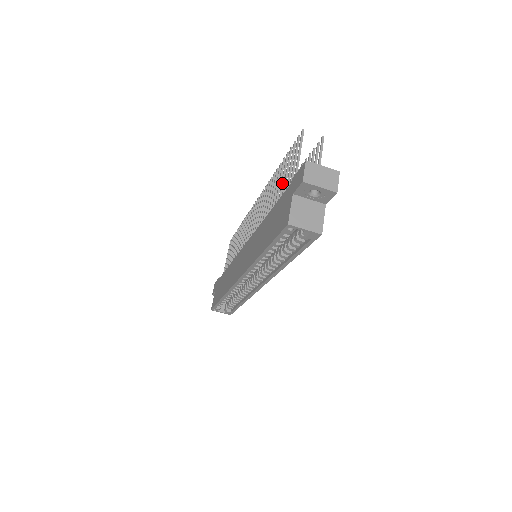
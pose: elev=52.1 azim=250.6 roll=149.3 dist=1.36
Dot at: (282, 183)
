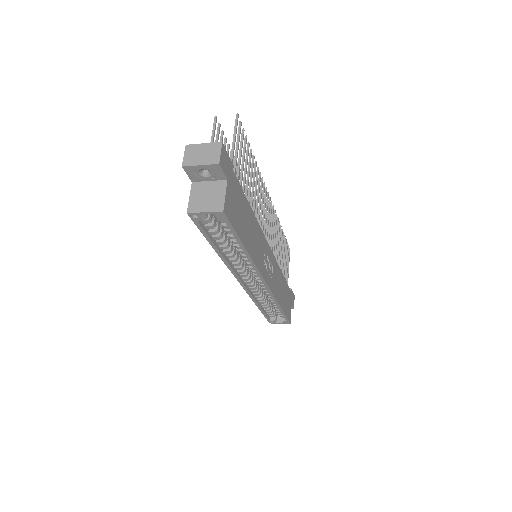
Dot at: occluded
